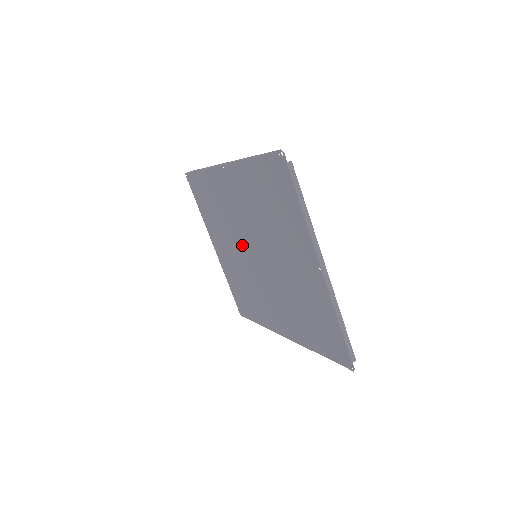
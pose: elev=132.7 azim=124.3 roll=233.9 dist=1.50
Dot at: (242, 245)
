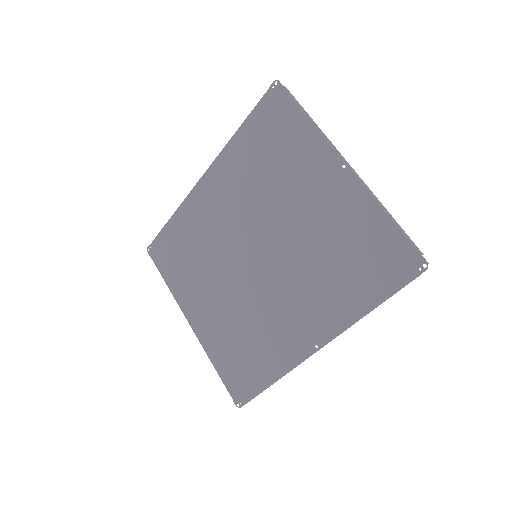
Dot at: (234, 262)
